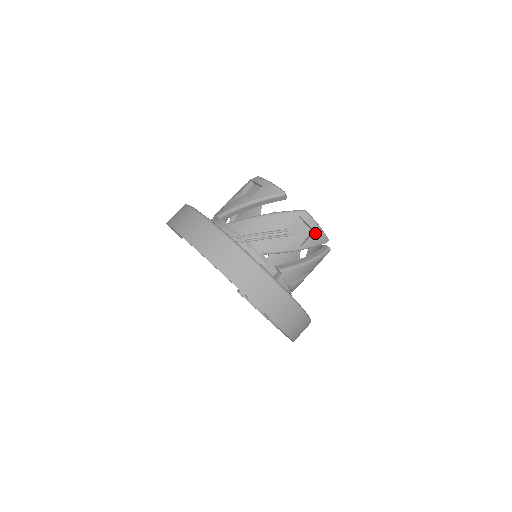
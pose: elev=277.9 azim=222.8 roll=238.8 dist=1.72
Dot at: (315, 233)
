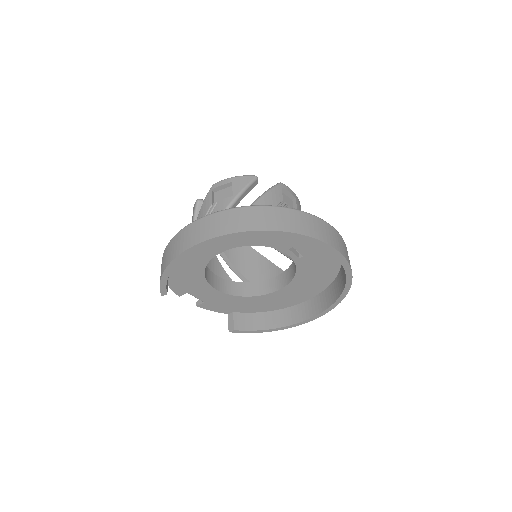
Dot at: (296, 199)
